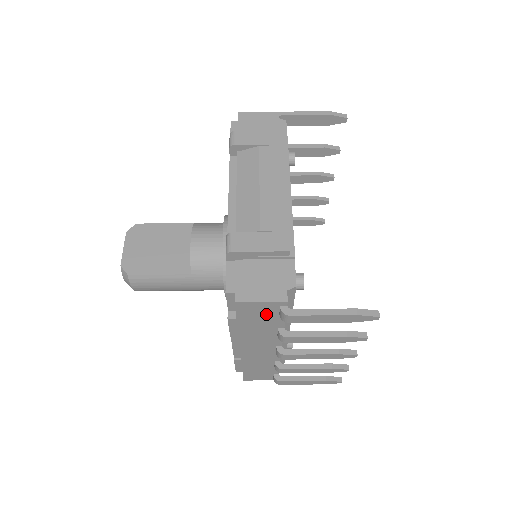
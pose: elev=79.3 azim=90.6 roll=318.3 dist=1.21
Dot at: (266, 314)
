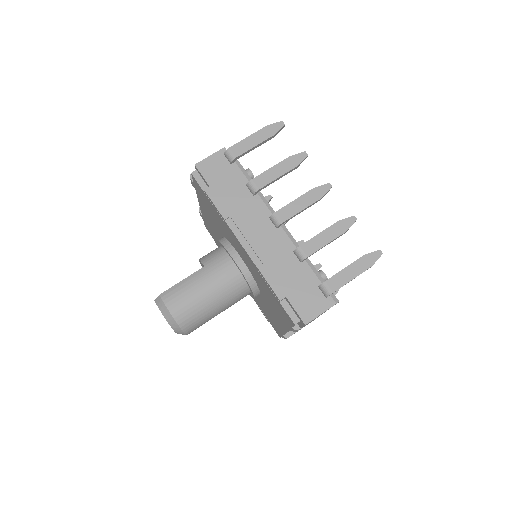
Dot at: (224, 170)
